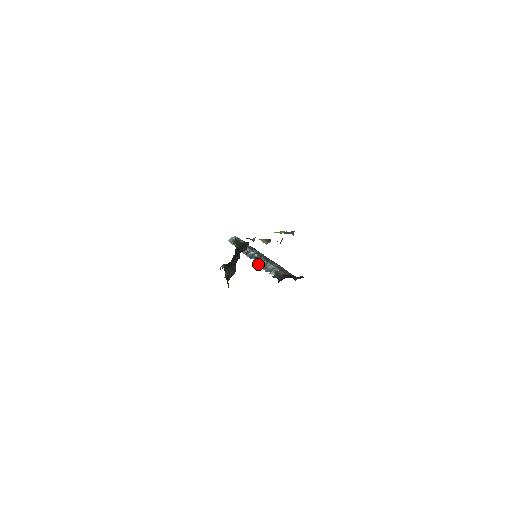
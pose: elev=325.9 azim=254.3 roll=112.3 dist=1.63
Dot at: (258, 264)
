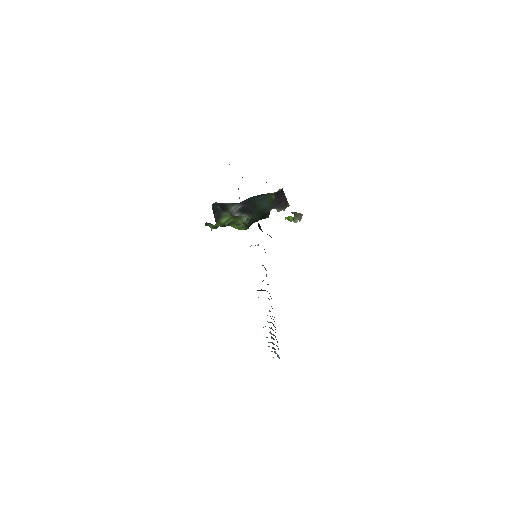
Dot at: occluded
